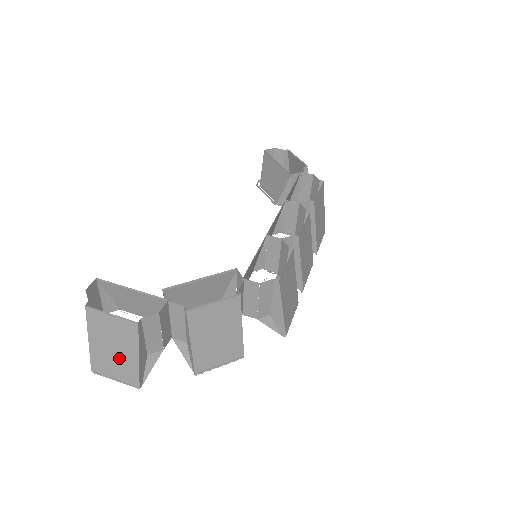
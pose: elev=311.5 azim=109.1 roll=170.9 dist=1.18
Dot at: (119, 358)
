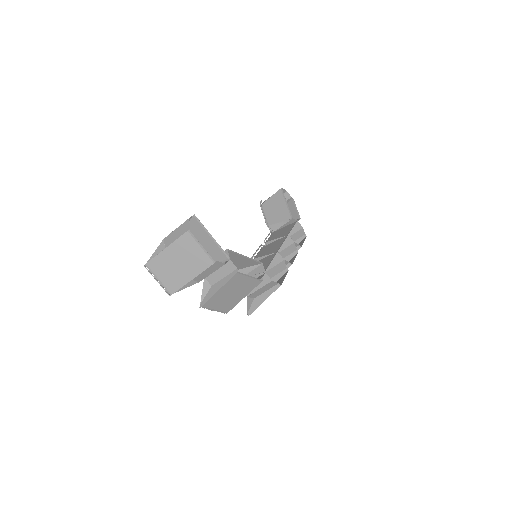
Dot at: (177, 271)
